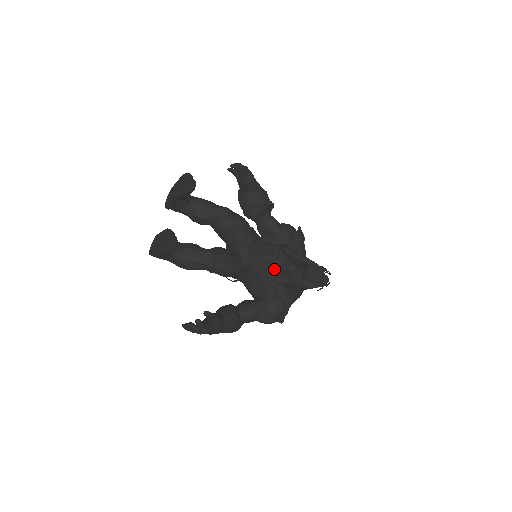
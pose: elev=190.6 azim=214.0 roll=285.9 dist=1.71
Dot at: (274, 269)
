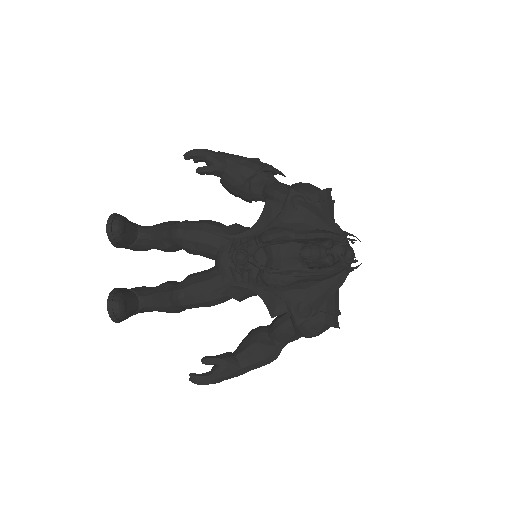
Dot at: occluded
